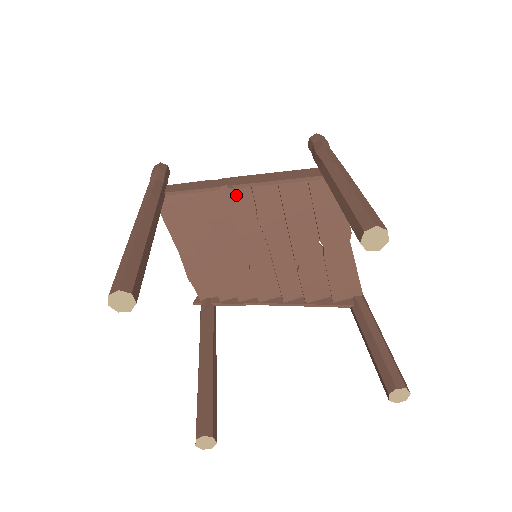
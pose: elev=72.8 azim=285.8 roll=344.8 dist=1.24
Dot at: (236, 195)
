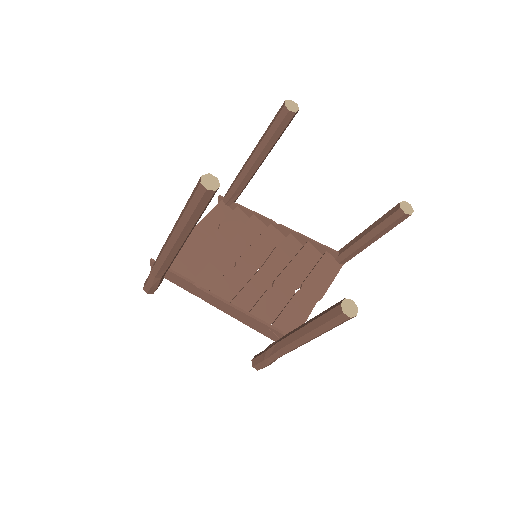
Dot at: (273, 233)
